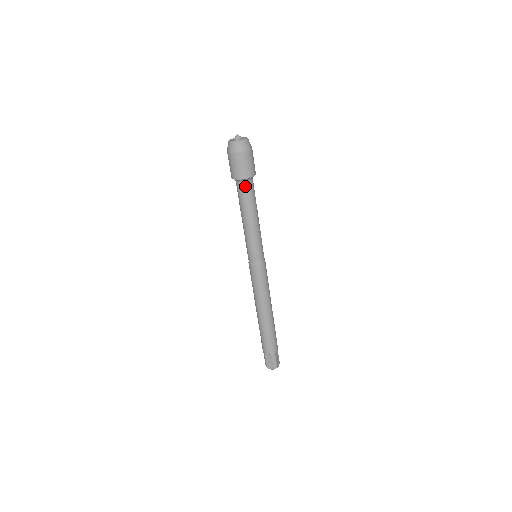
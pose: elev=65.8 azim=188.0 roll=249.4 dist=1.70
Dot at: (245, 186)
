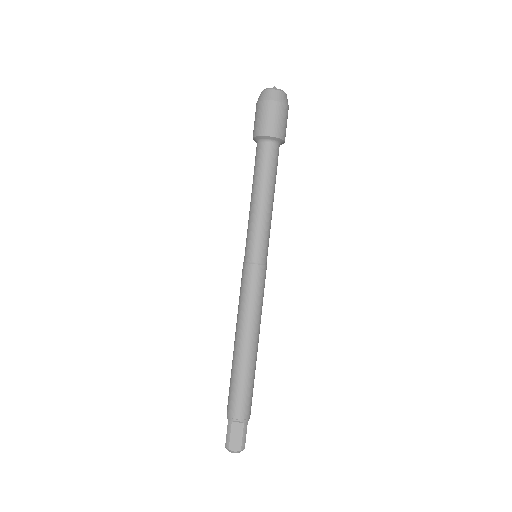
Dot at: (273, 149)
